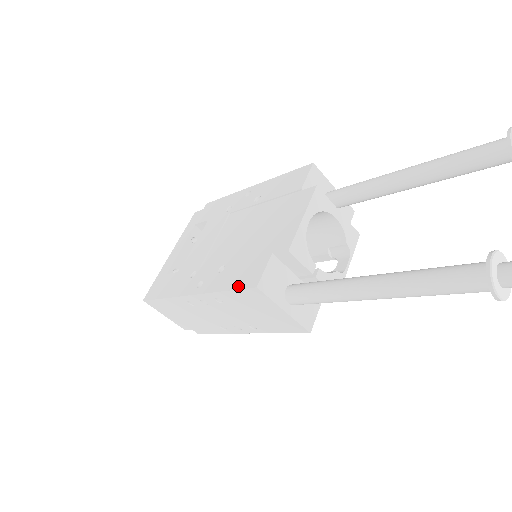
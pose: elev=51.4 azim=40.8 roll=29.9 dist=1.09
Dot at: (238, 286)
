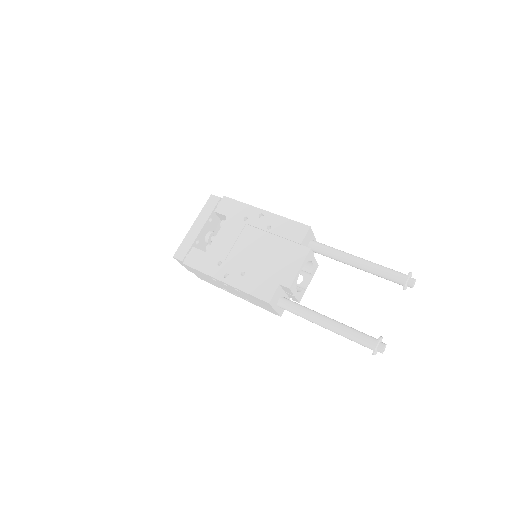
Dot at: (256, 295)
